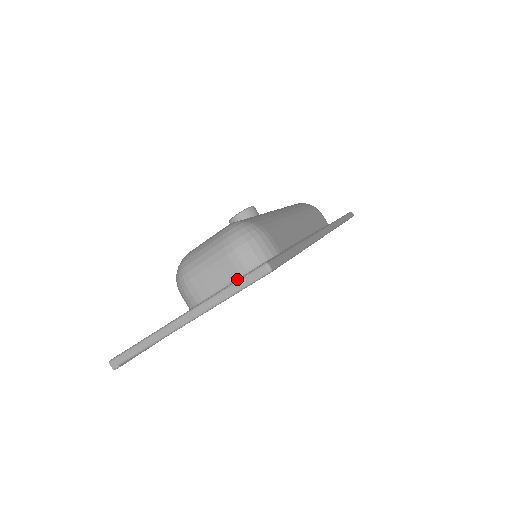
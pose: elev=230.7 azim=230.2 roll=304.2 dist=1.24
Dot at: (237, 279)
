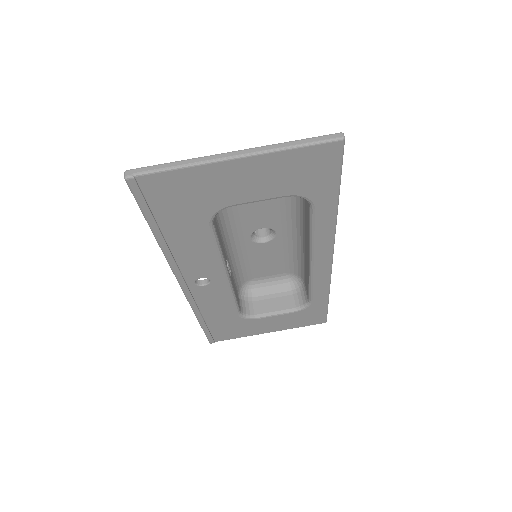
Dot at: occluded
